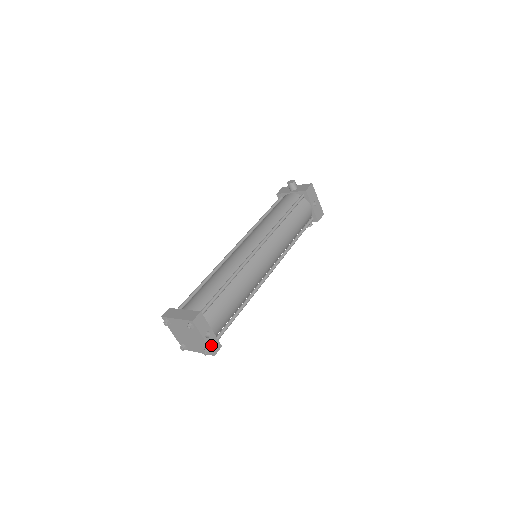
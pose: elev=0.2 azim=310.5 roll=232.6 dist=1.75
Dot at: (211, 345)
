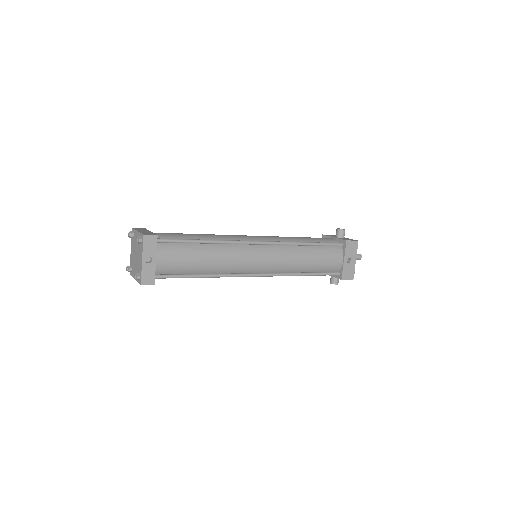
Dot at: (145, 272)
